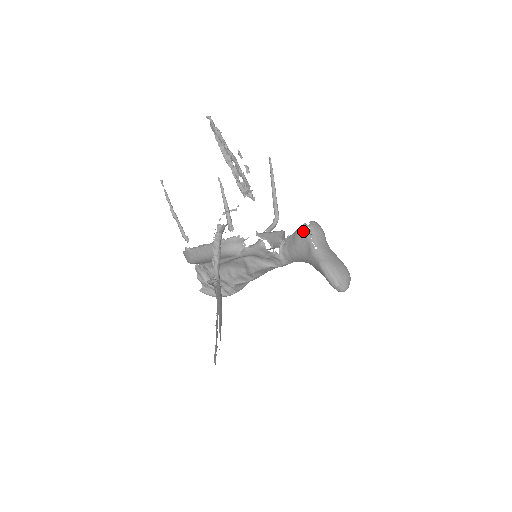
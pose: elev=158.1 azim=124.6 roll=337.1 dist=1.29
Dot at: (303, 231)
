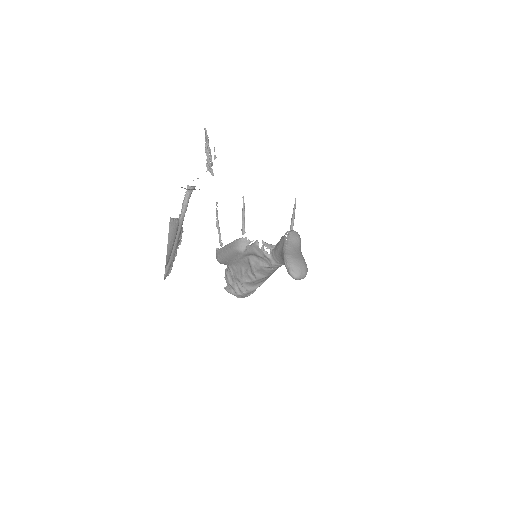
Dot at: (284, 235)
